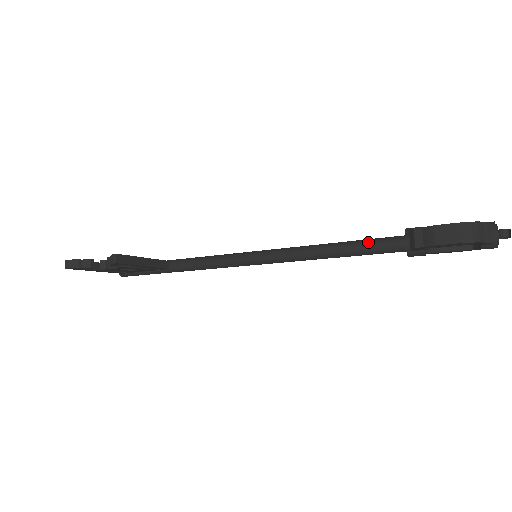
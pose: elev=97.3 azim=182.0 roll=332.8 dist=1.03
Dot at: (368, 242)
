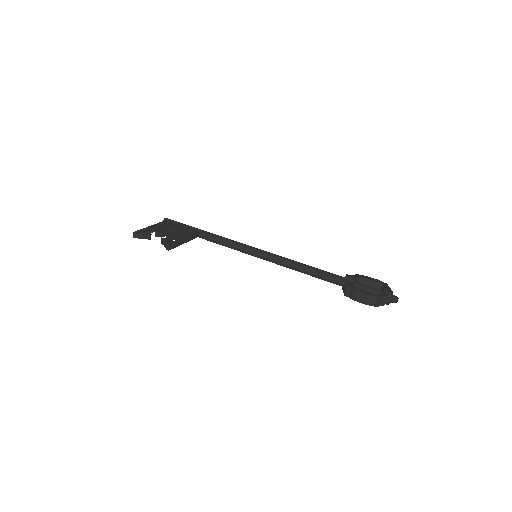
Dot at: (323, 275)
